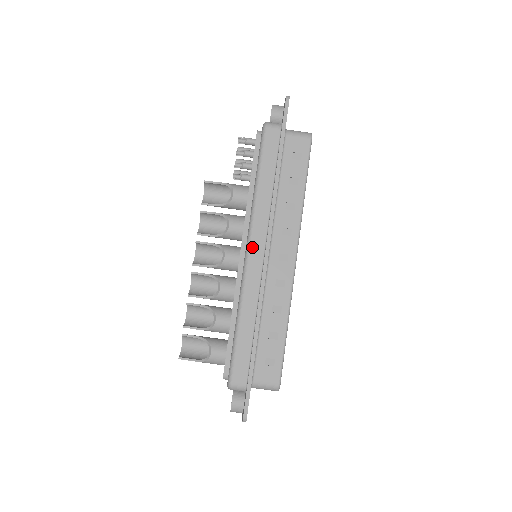
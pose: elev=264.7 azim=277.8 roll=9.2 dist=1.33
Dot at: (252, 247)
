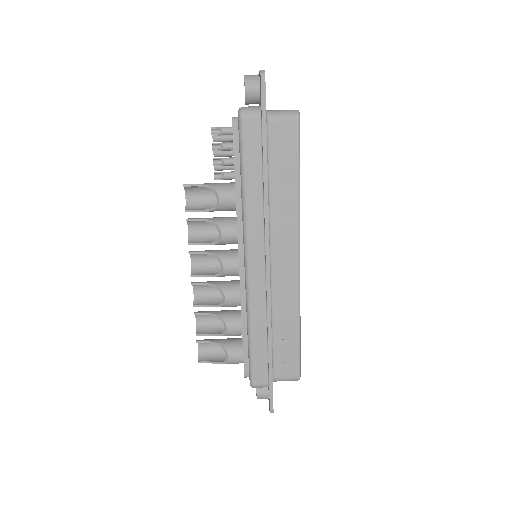
Dot at: (251, 258)
